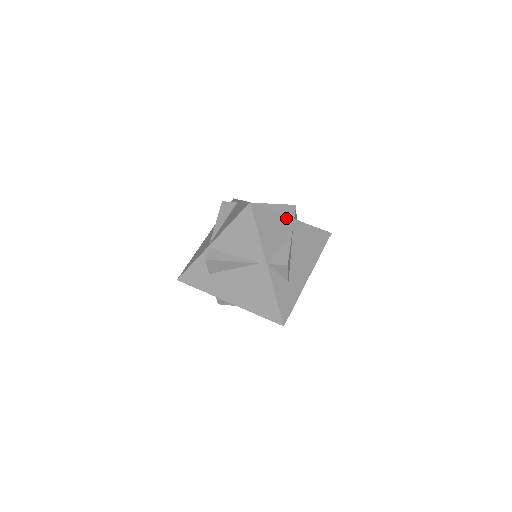
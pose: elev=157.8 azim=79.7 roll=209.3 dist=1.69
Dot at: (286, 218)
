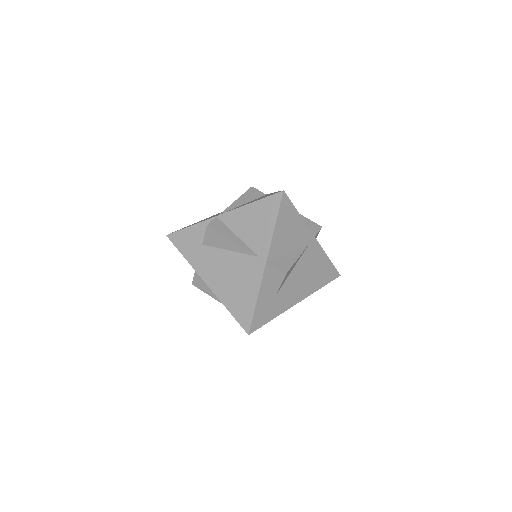
Dot at: (308, 230)
